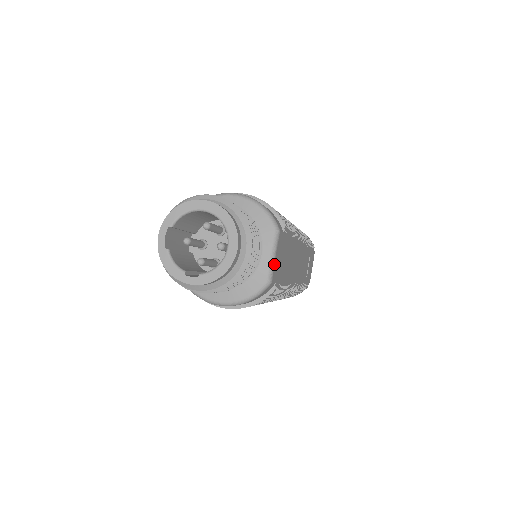
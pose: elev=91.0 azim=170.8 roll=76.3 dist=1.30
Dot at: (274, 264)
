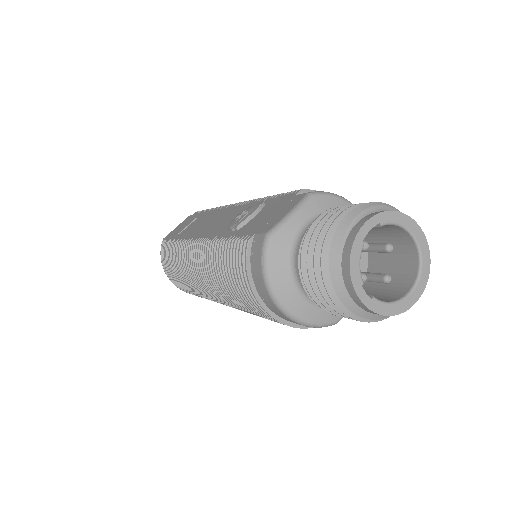
Dot at: occluded
